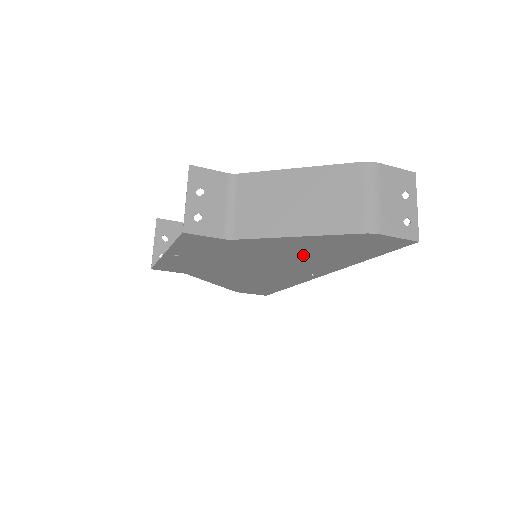
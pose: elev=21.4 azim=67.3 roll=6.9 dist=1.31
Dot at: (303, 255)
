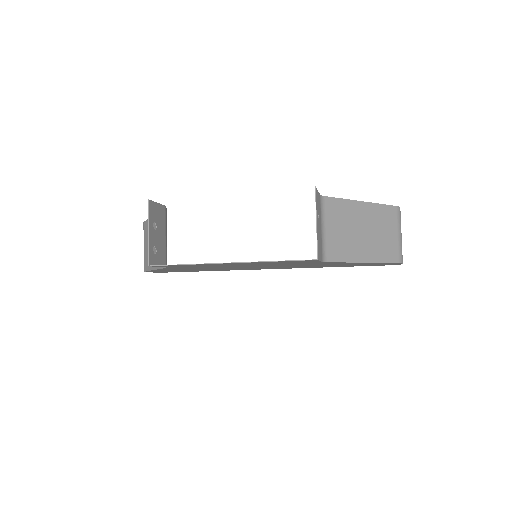
Dot at: (321, 265)
